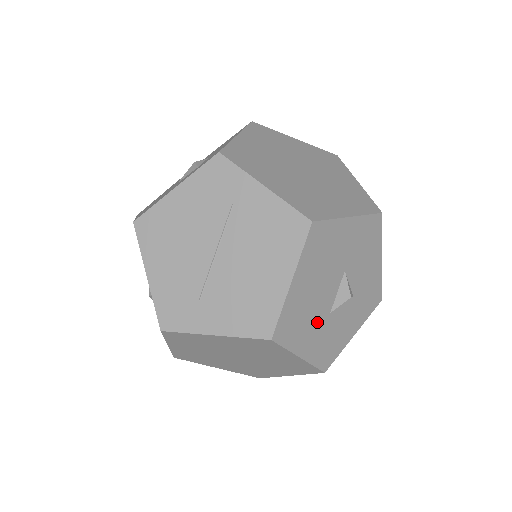
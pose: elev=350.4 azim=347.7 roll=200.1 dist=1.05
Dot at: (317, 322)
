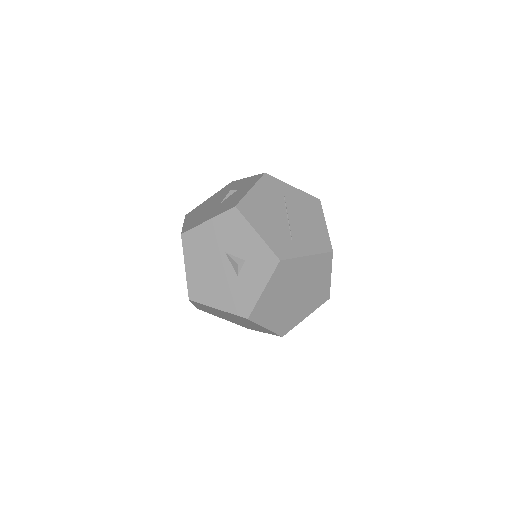
Dot at: occluded
